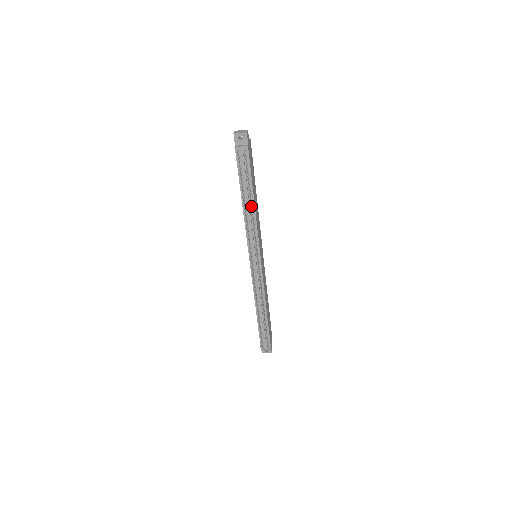
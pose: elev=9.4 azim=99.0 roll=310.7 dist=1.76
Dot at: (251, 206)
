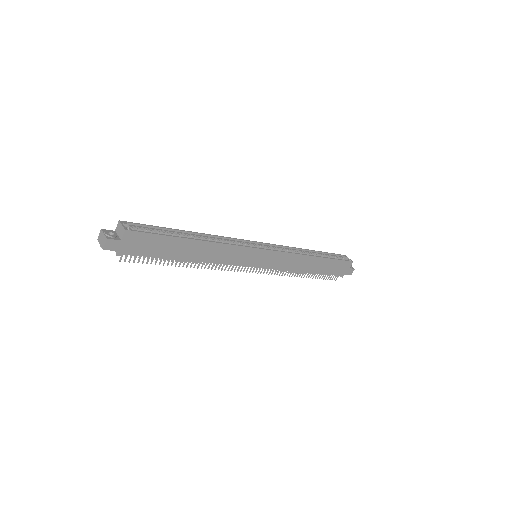
Dot at: (193, 259)
